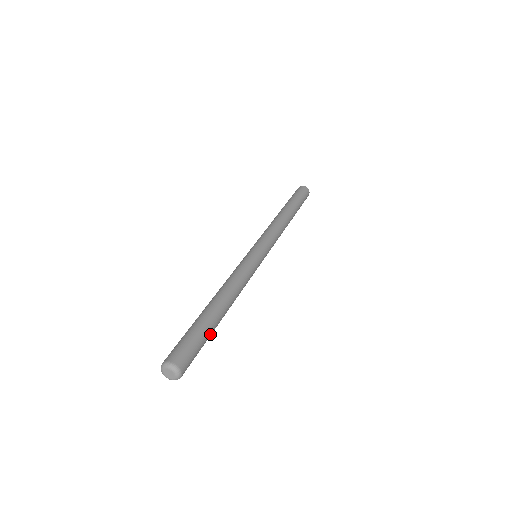
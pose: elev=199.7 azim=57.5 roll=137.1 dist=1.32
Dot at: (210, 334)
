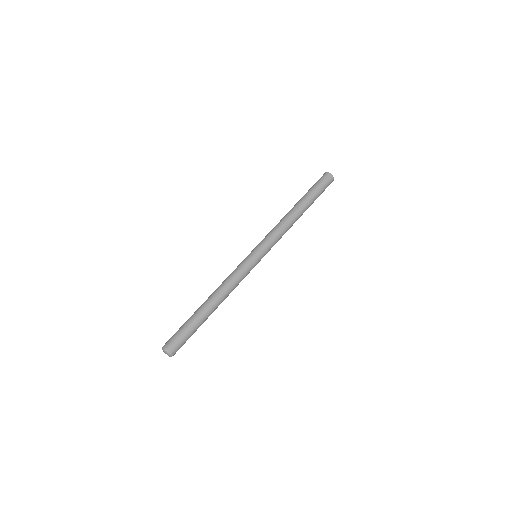
Dot at: (196, 323)
